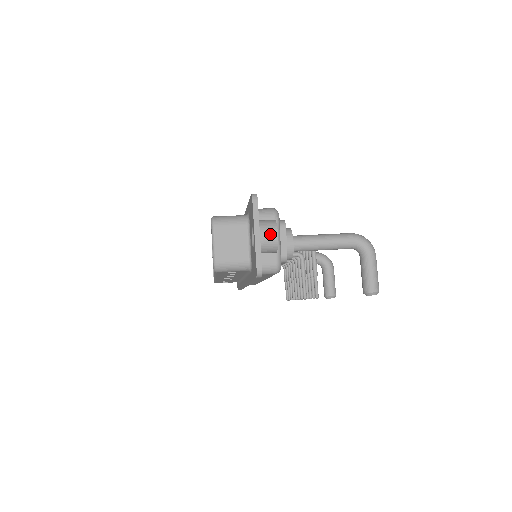
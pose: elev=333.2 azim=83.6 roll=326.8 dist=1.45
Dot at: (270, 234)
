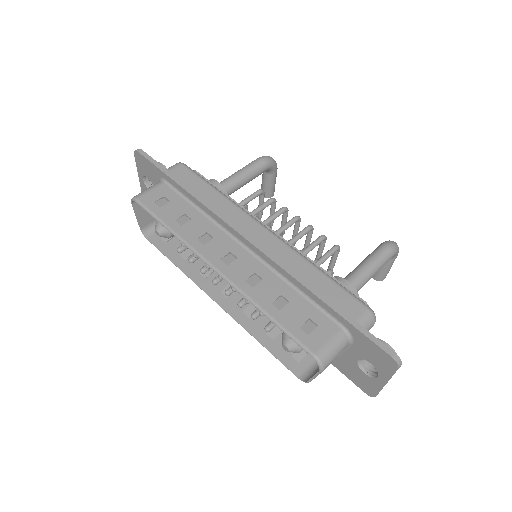
Dot at: occluded
